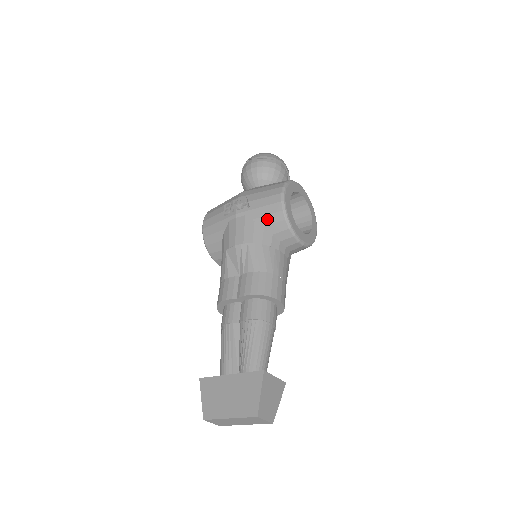
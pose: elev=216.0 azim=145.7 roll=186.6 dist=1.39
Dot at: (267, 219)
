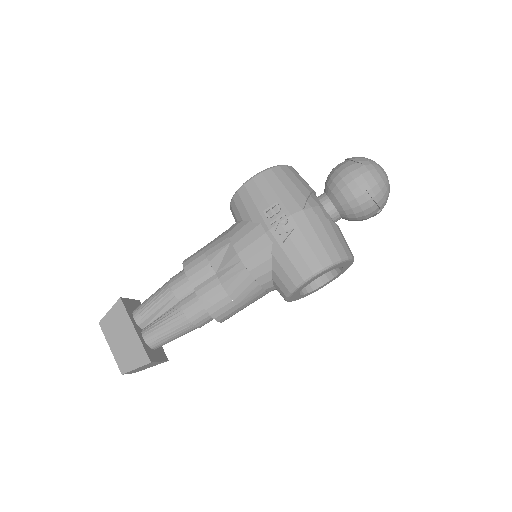
Dot at: (280, 271)
